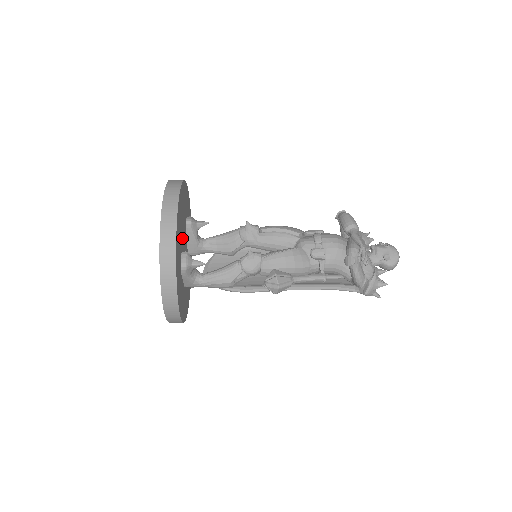
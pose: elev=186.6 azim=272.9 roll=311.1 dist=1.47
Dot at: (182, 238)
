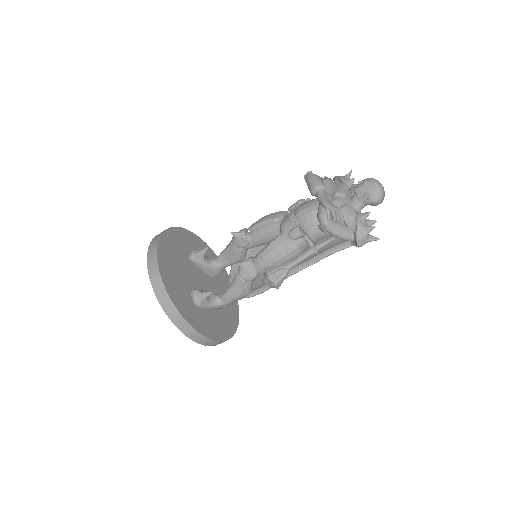
Dot at: (187, 279)
